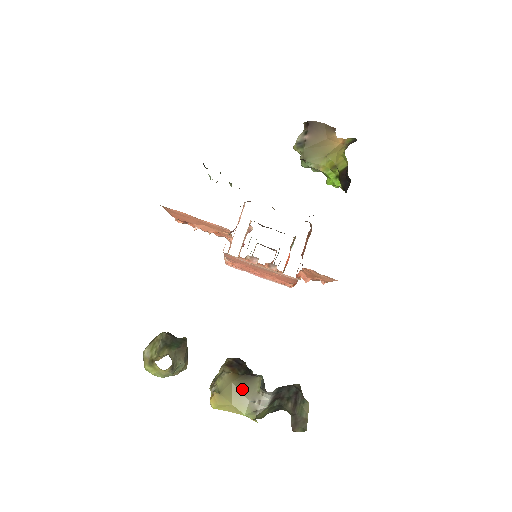
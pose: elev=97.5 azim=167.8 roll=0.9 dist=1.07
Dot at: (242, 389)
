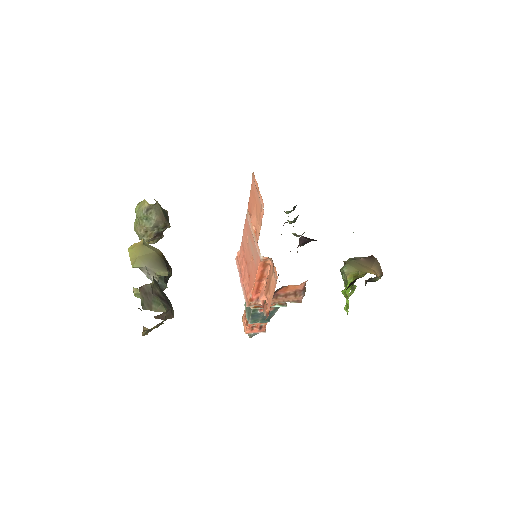
Dot at: (153, 260)
